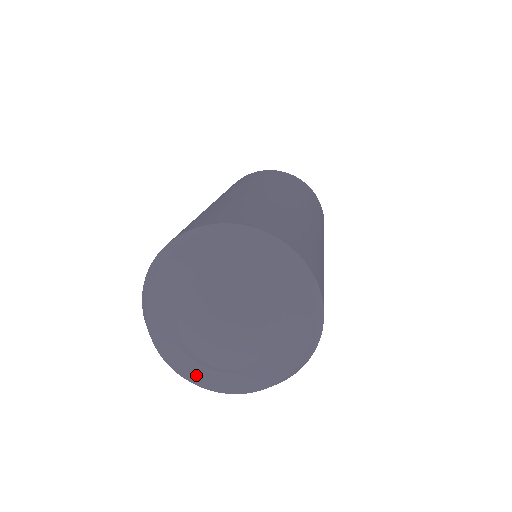
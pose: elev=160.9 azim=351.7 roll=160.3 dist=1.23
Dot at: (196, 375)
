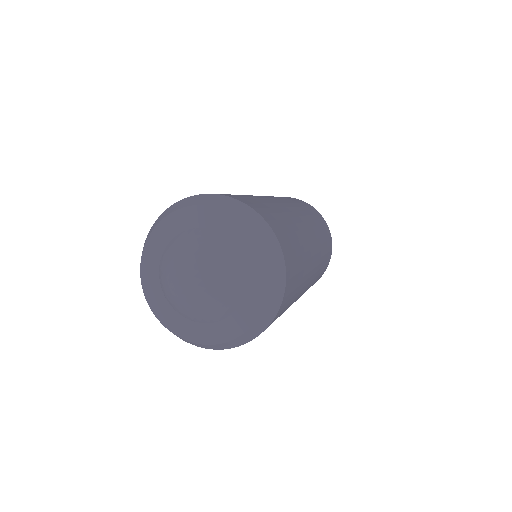
Dot at: (161, 311)
